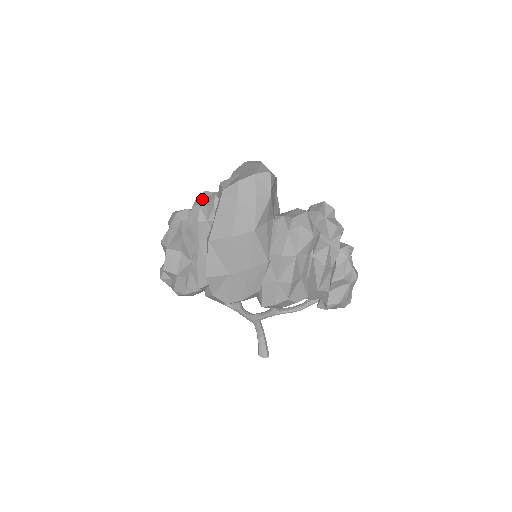
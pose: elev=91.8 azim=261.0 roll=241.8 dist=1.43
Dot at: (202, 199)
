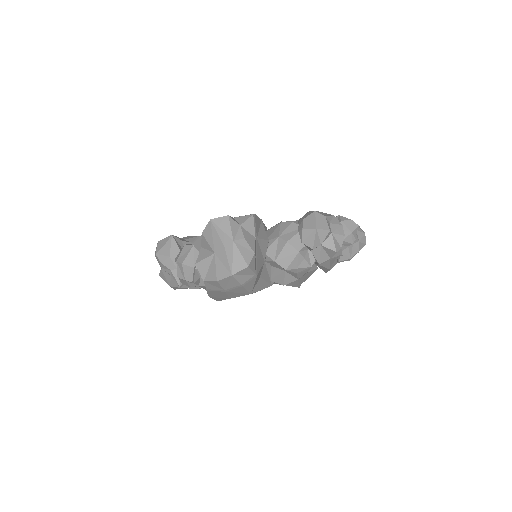
Dot at: (184, 275)
